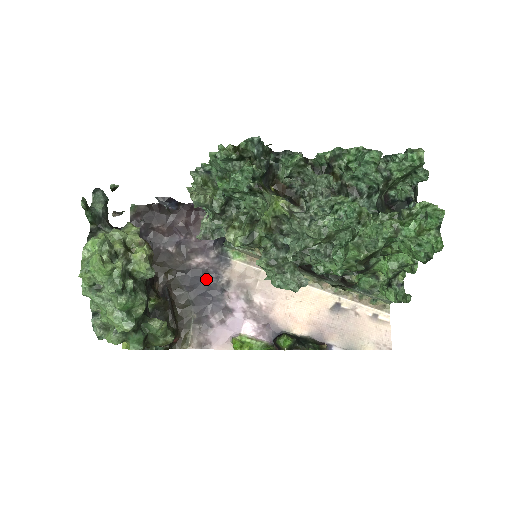
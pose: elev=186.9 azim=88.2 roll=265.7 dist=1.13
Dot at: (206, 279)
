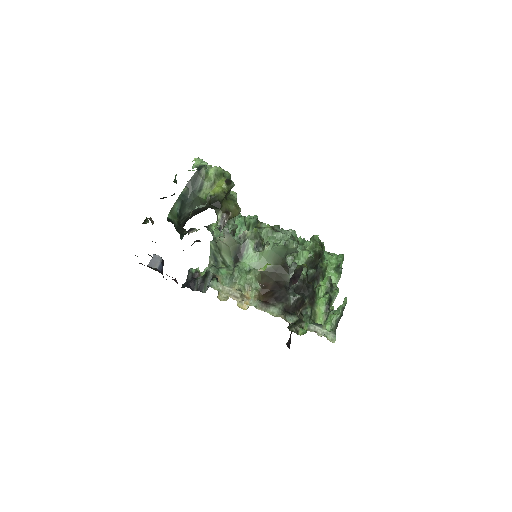
Dot at: occluded
